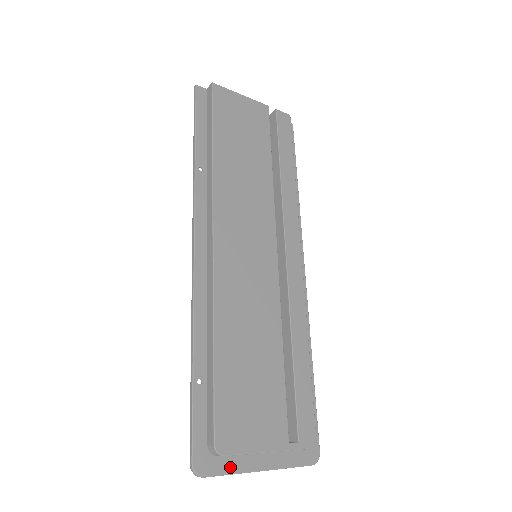
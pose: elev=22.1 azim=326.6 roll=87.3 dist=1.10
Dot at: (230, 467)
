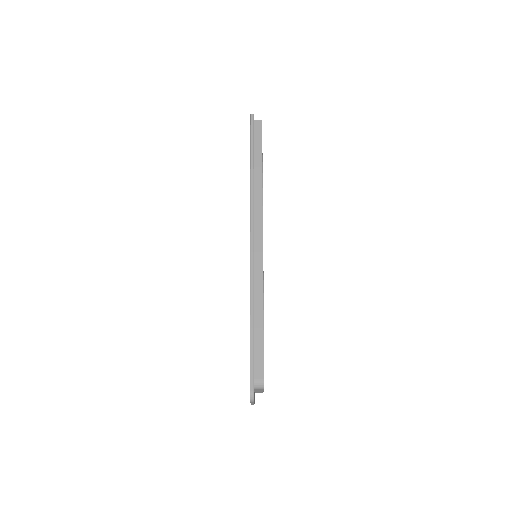
Dot at: occluded
